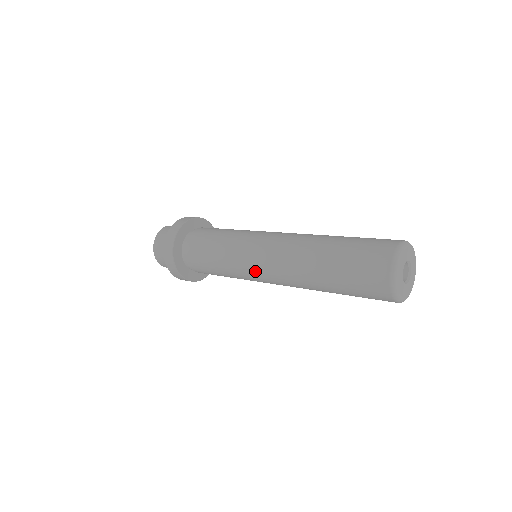
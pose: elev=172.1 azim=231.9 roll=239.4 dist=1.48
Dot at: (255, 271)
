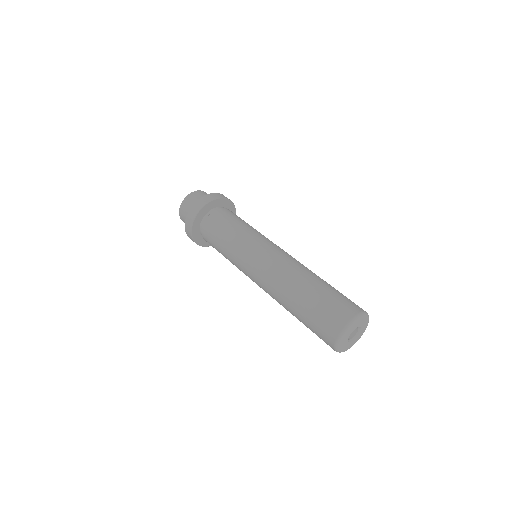
Dot at: (249, 276)
